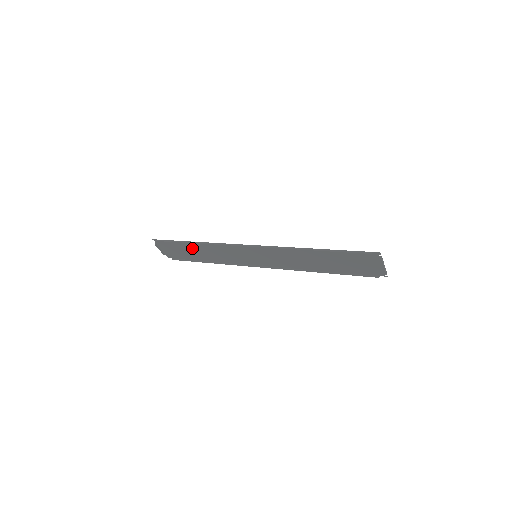
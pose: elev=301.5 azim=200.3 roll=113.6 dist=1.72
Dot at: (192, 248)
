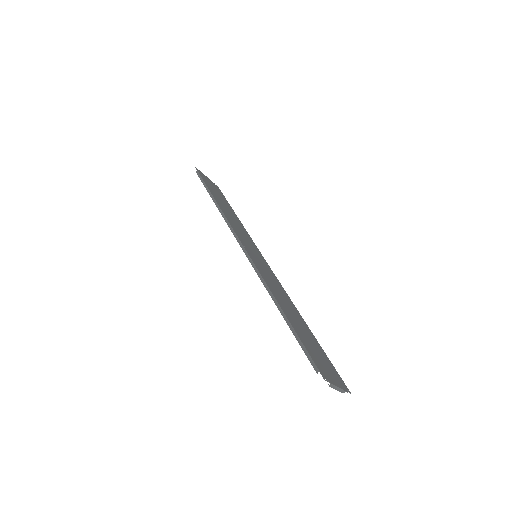
Dot at: (219, 200)
